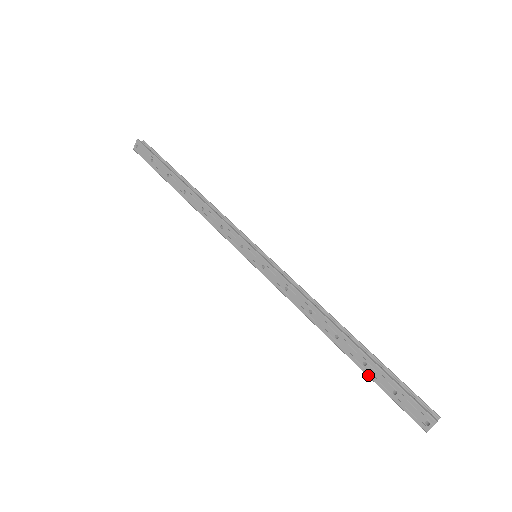
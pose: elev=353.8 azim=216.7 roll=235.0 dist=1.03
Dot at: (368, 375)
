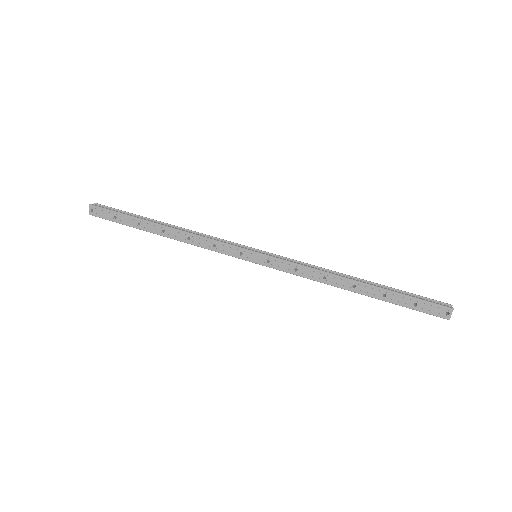
Dot at: (390, 302)
